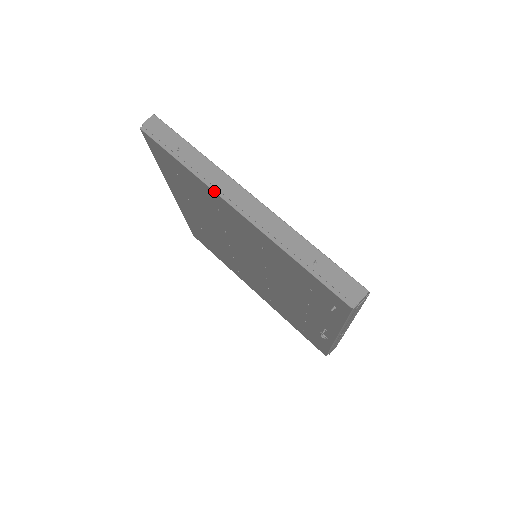
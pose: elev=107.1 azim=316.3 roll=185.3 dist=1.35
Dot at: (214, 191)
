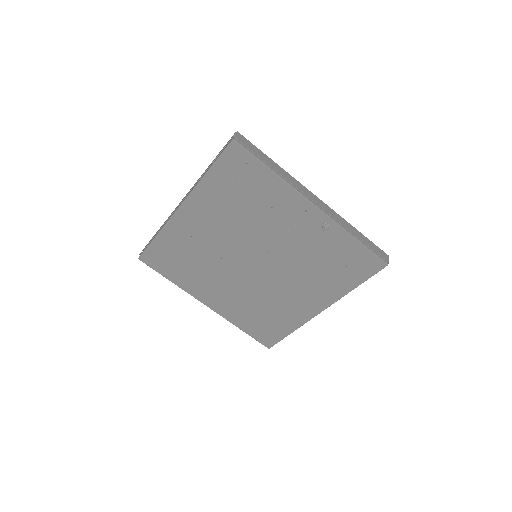
Dot at: (170, 218)
